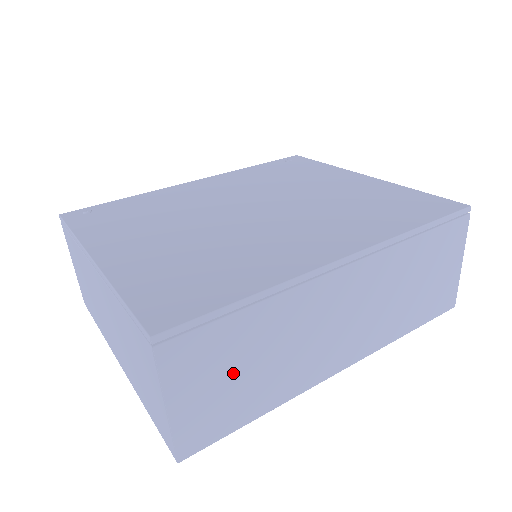
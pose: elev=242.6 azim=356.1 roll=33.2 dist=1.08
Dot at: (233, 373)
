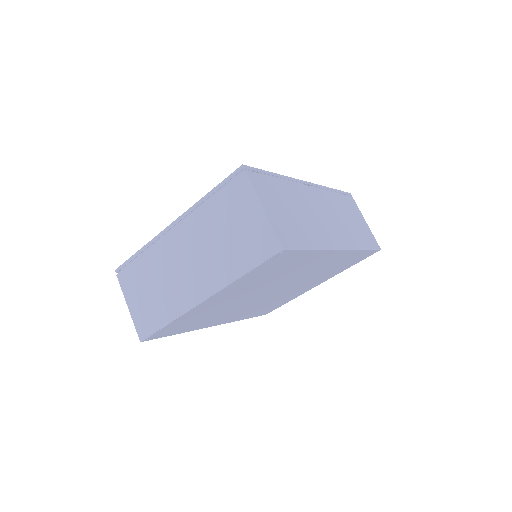
Dot at: (286, 209)
